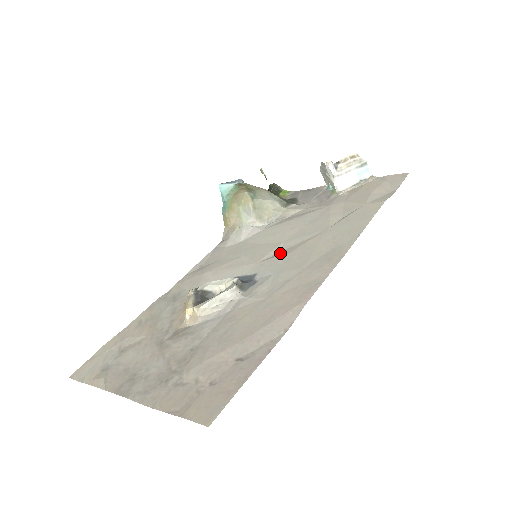
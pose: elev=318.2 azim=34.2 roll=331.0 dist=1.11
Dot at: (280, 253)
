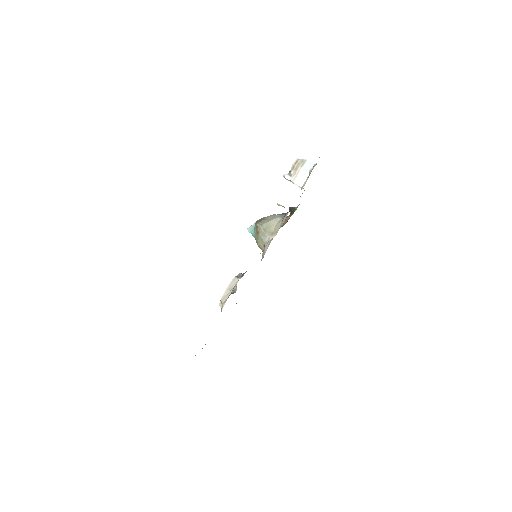
Dot at: occluded
